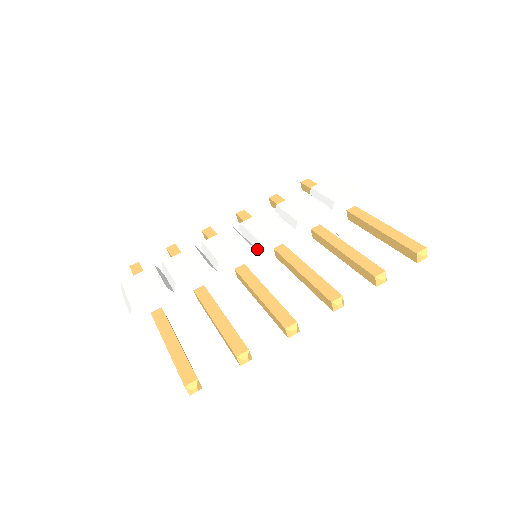
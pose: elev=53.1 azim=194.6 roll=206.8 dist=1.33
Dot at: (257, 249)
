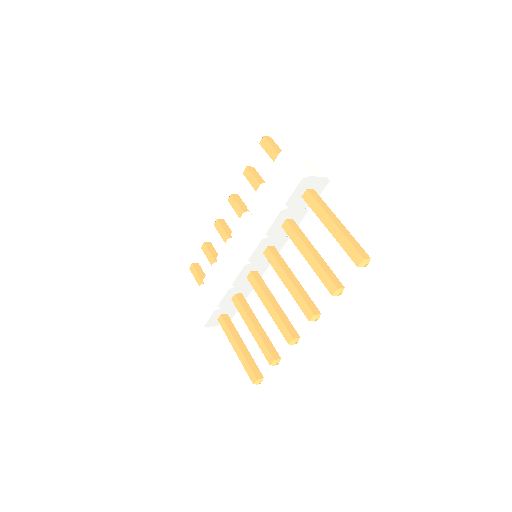
Dot at: (251, 262)
